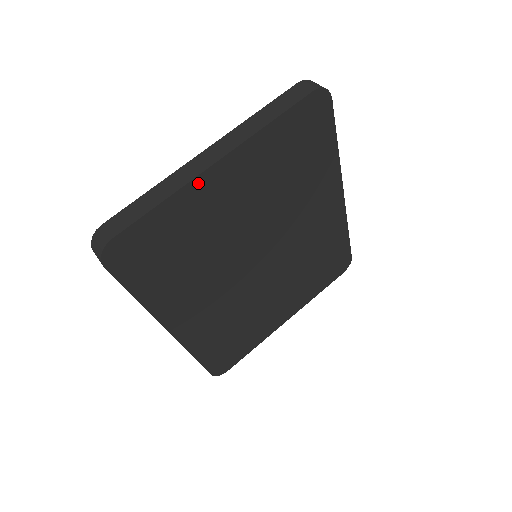
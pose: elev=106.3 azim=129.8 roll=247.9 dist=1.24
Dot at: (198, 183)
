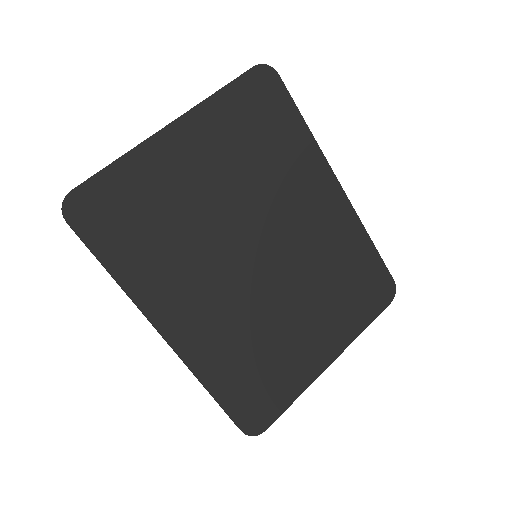
Dot at: (154, 144)
